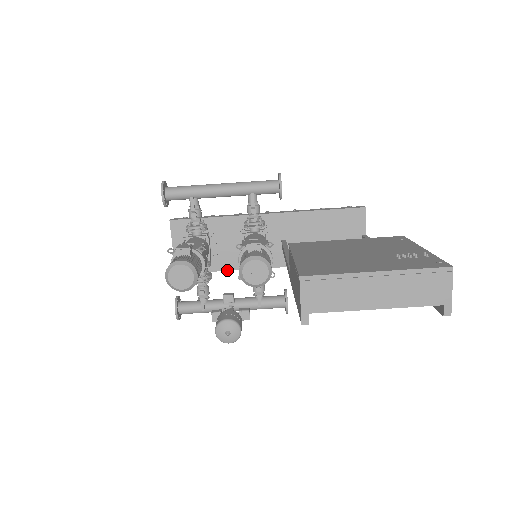
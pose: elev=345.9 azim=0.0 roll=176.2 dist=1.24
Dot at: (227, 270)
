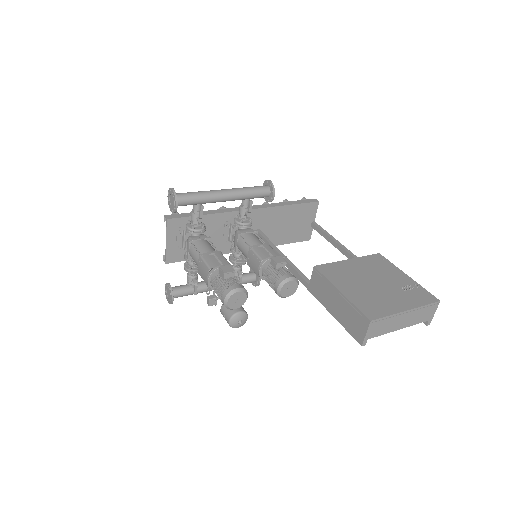
Dot at: occluded
